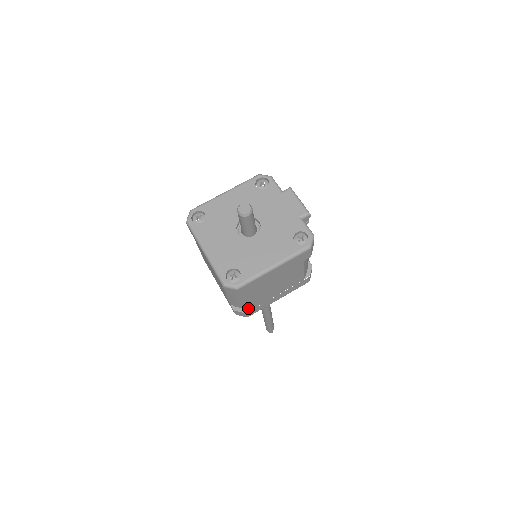
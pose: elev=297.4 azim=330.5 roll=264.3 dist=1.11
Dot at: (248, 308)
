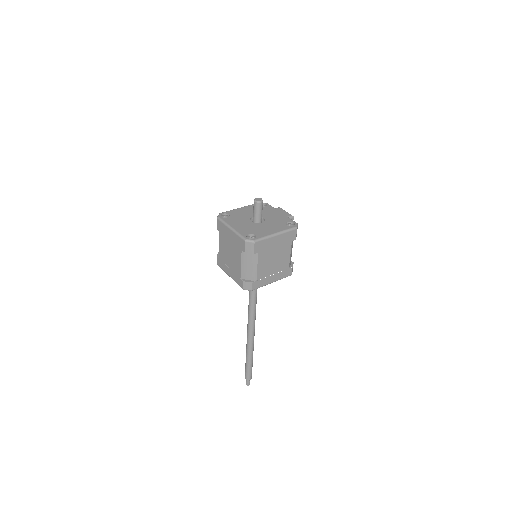
Dot at: (254, 279)
